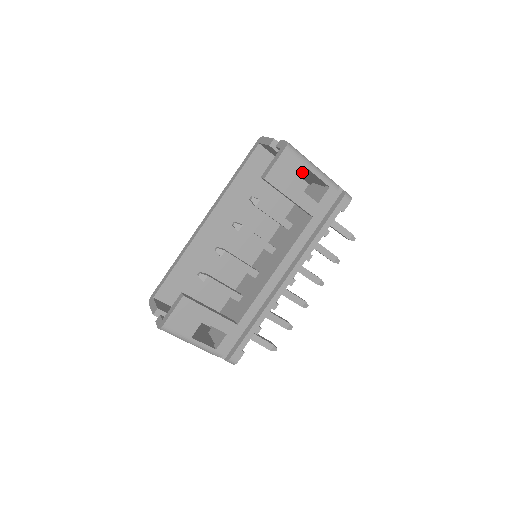
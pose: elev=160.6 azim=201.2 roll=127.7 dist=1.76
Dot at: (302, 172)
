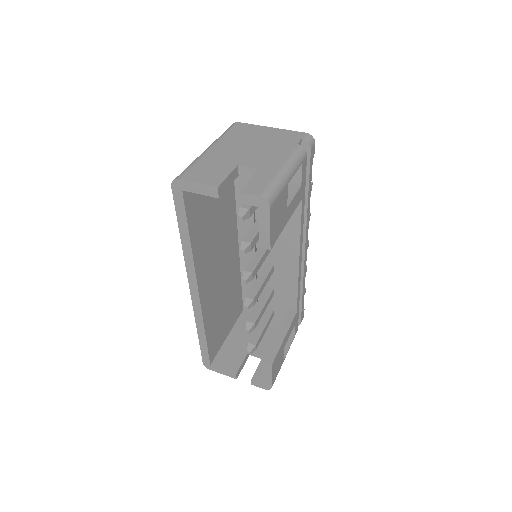
Dot at: (285, 194)
